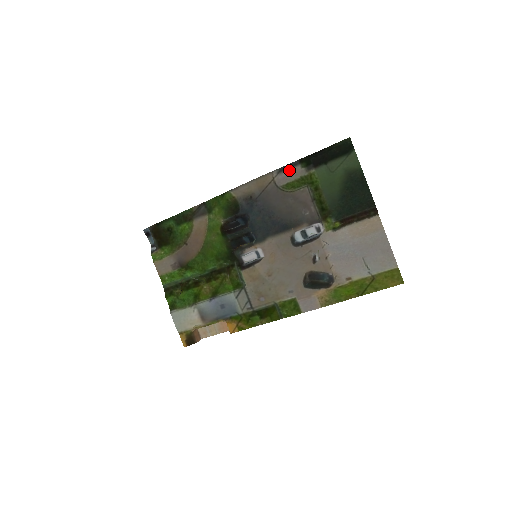
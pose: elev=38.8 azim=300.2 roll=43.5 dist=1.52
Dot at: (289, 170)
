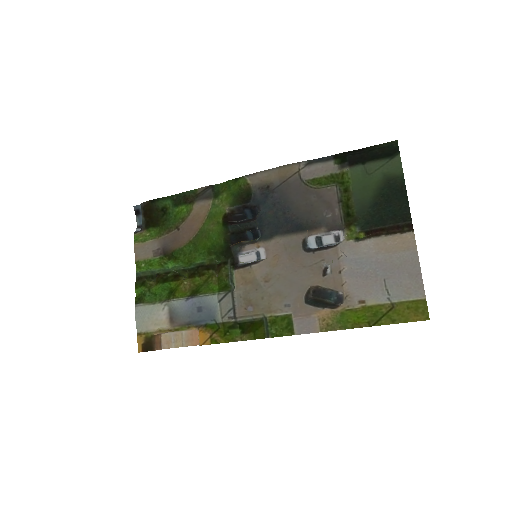
Dot at: (319, 164)
